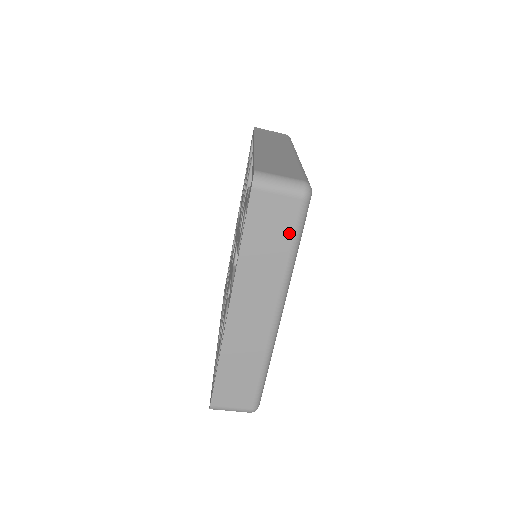
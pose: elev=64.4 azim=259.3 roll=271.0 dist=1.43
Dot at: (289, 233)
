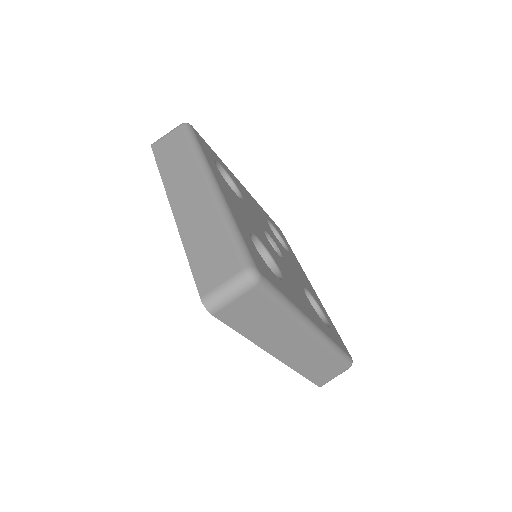
Dot at: (184, 142)
